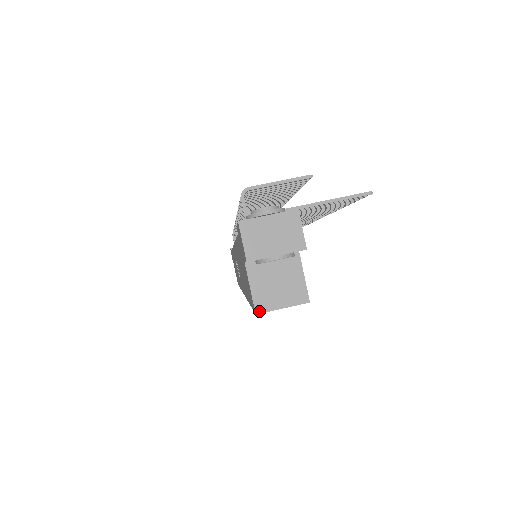
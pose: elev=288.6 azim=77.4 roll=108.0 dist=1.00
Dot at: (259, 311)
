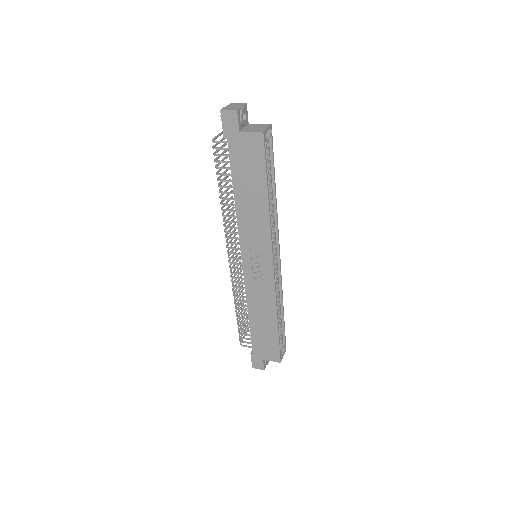
Dot at: (263, 132)
